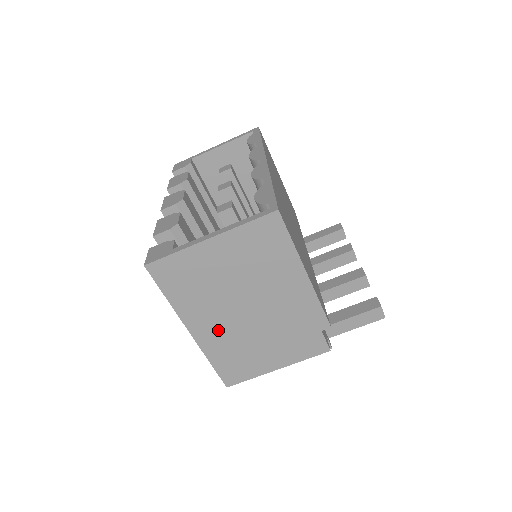
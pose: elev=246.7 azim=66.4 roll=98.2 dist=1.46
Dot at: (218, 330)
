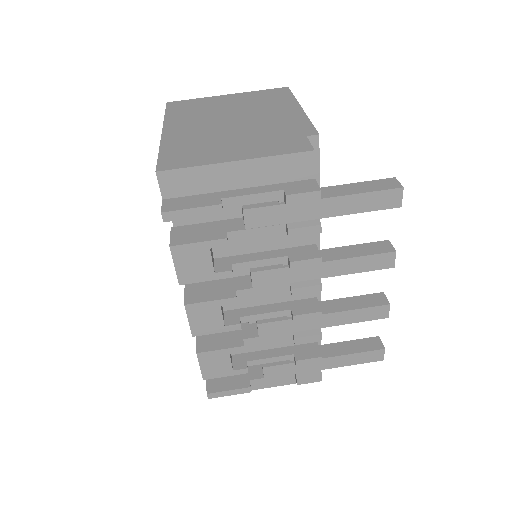
Dot at: (192, 131)
